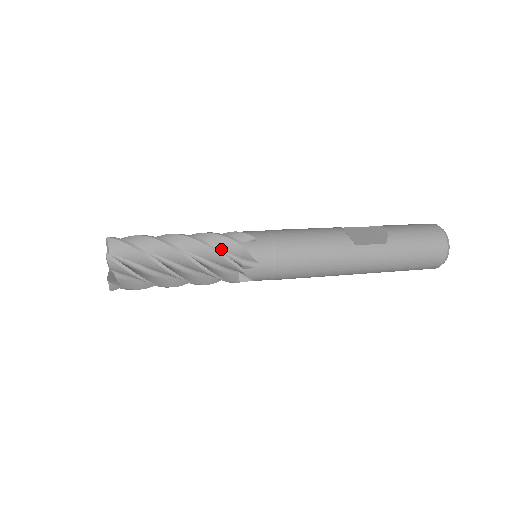
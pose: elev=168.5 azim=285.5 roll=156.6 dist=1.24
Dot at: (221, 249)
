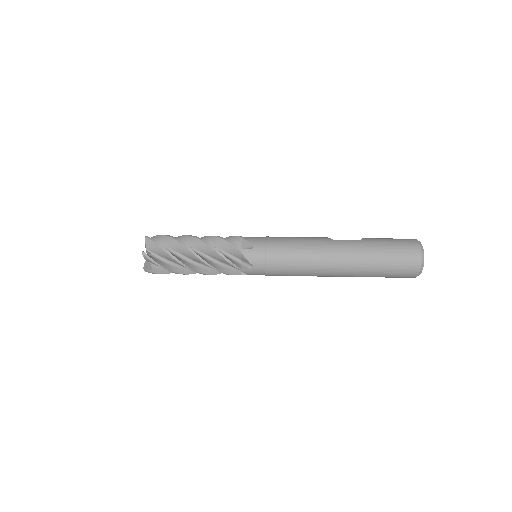
Dot at: occluded
